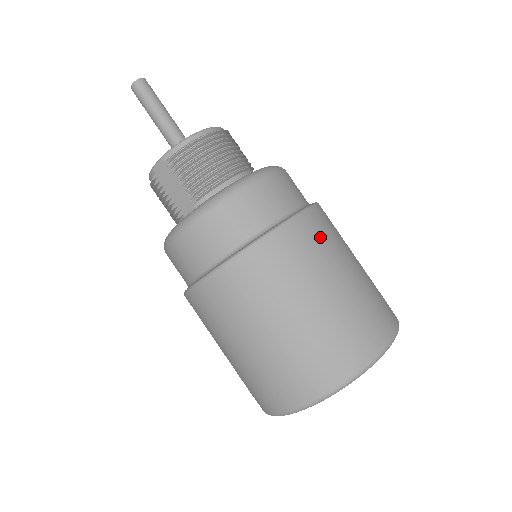
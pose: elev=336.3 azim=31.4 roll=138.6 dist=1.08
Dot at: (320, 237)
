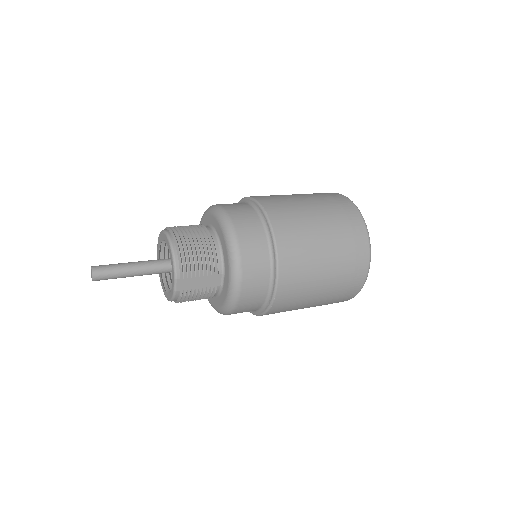
Dot at: (281, 205)
